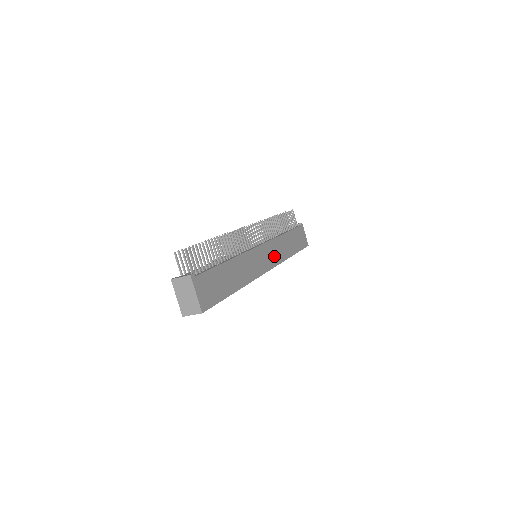
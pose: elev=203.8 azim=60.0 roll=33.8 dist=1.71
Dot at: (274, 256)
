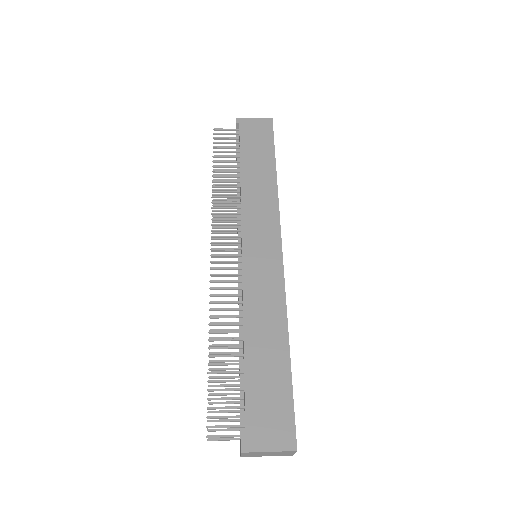
Dot at: (265, 223)
